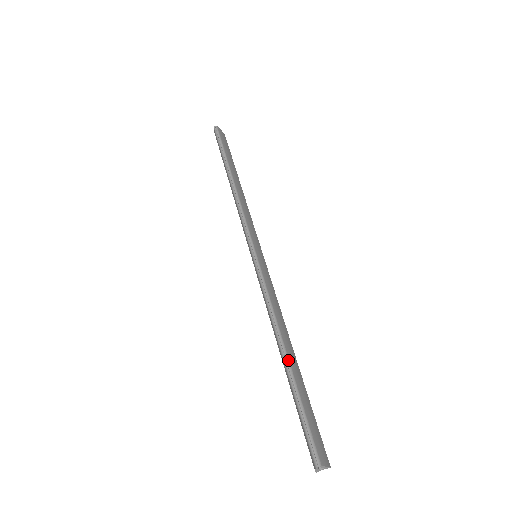
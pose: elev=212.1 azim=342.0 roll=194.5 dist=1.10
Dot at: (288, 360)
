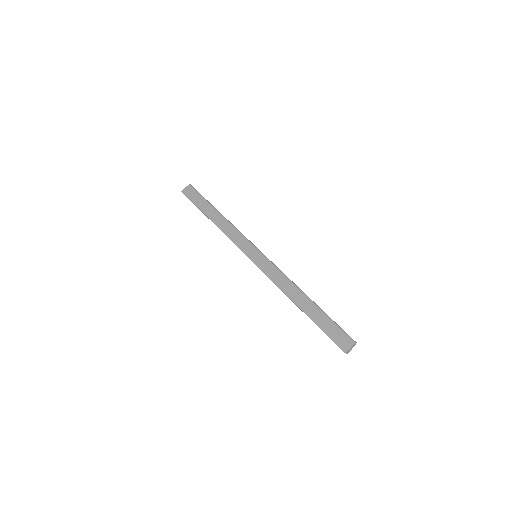
Dot at: (313, 301)
